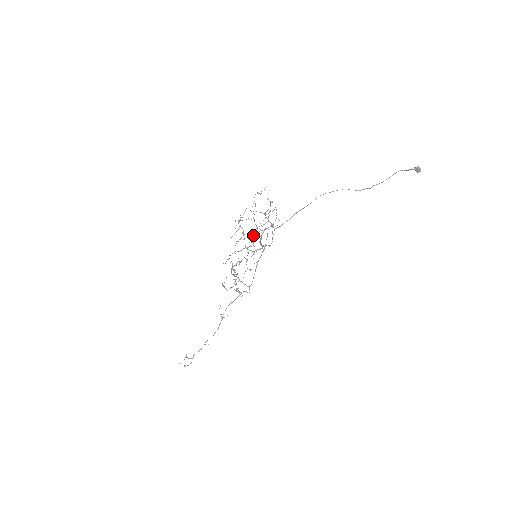
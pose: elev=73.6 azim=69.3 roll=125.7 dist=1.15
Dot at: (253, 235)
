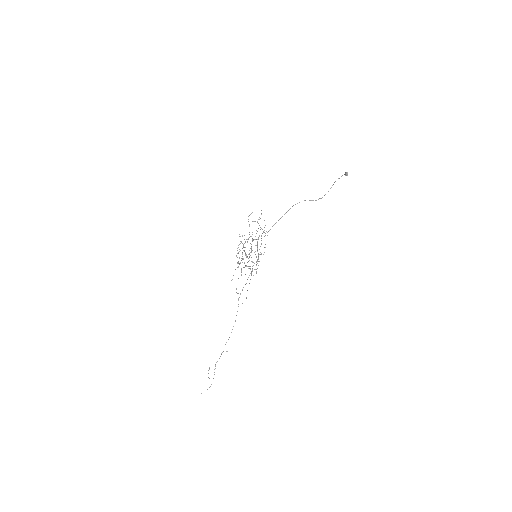
Dot at: occluded
